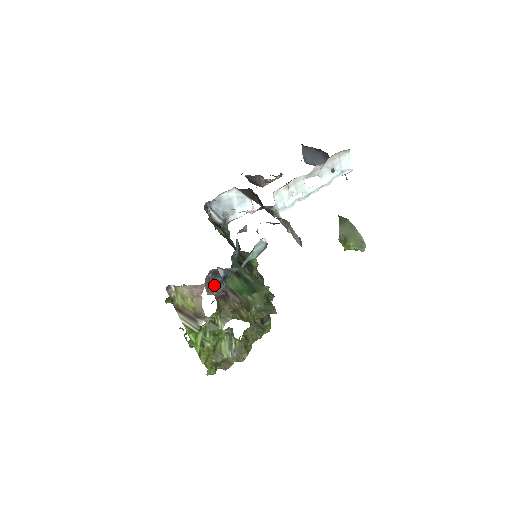
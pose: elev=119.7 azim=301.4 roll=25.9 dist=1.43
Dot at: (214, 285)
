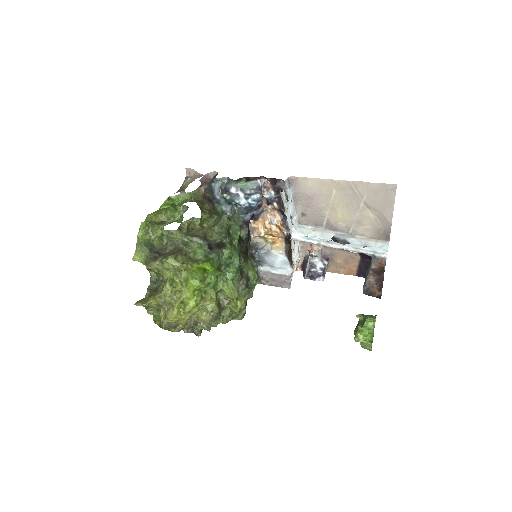
Dot at: occluded
